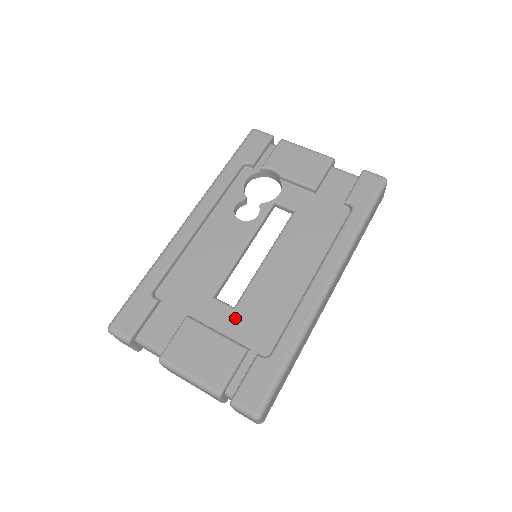
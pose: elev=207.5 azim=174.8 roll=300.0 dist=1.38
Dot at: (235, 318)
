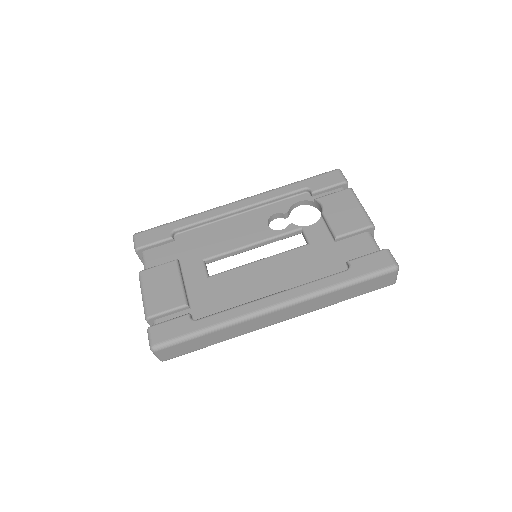
Dot at: (202, 283)
